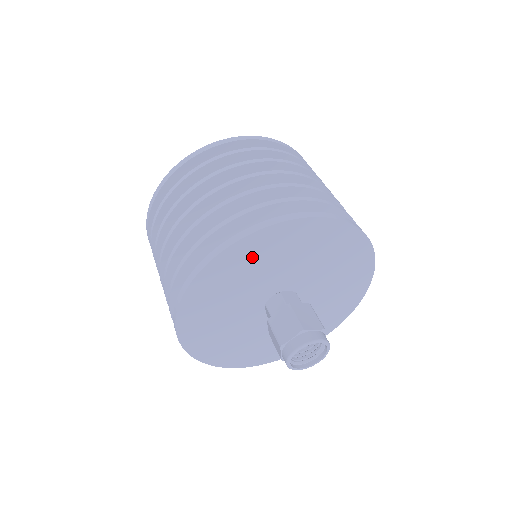
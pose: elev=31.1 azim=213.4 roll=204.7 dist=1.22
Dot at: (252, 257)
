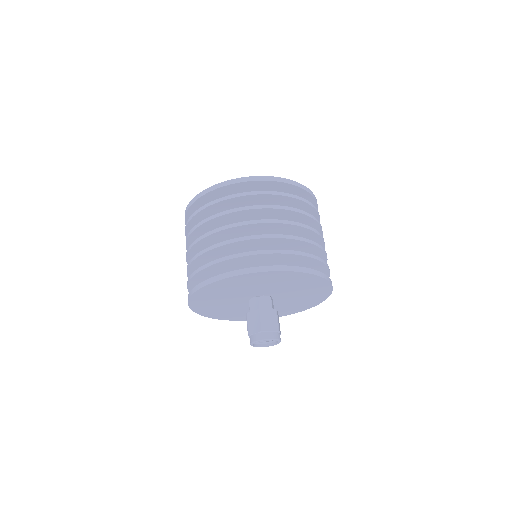
Dot at: (236, 284)
